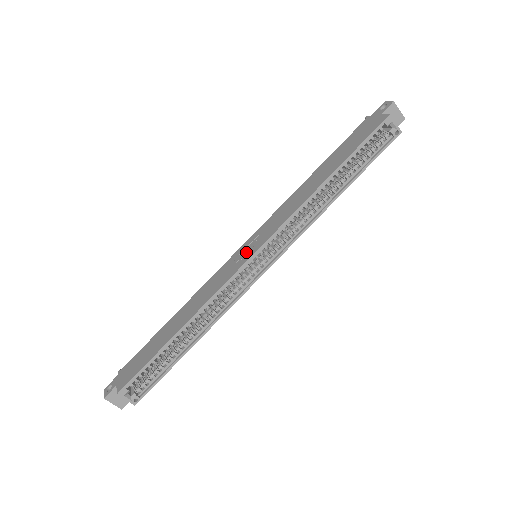
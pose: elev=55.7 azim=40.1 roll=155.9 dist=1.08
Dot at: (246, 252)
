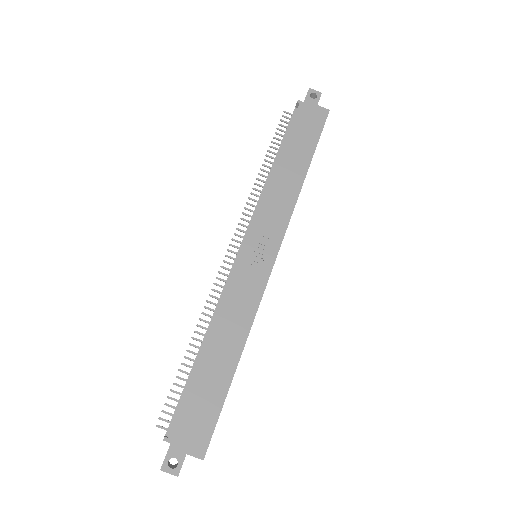
Dot at: (261, 257)
